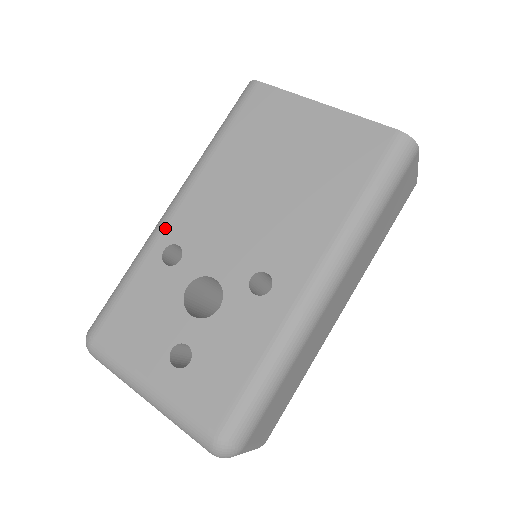
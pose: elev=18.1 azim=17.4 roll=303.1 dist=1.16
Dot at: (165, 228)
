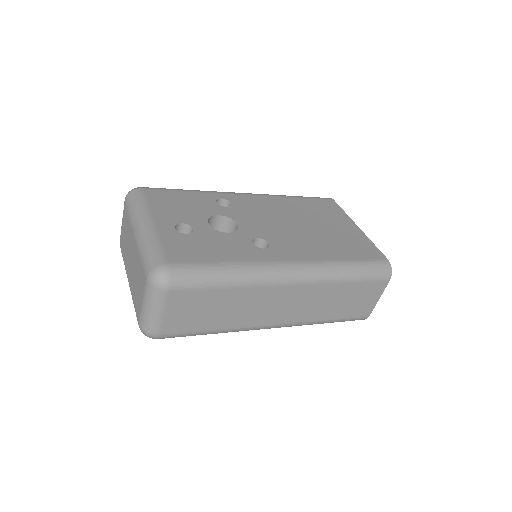
Dot at: (231, 194)
